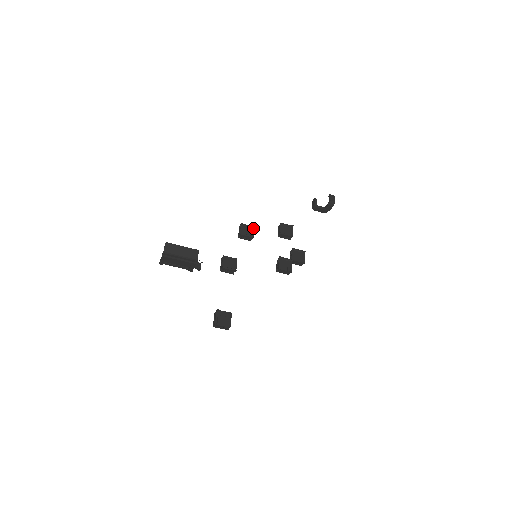
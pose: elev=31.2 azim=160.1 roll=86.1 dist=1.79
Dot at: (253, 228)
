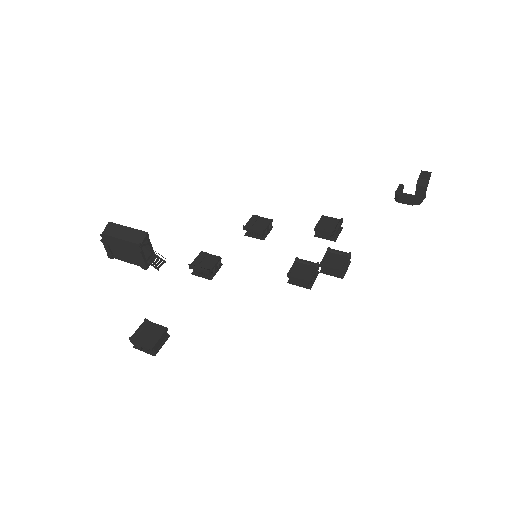
Dot at: (269, 221)
